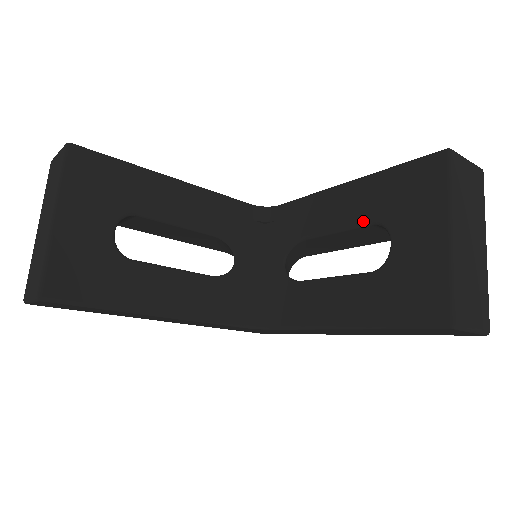
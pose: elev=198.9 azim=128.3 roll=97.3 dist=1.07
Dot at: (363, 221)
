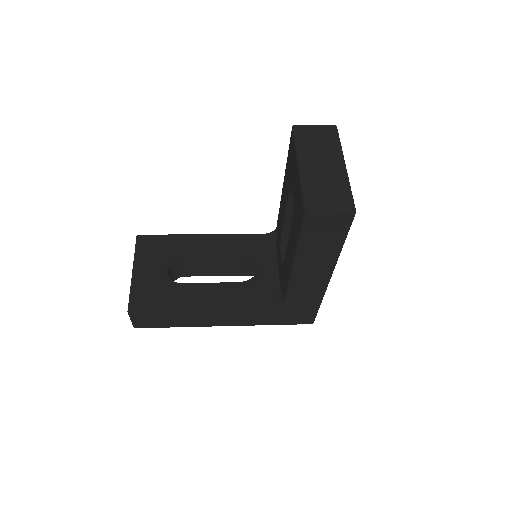
Dot at: (287, 196)
